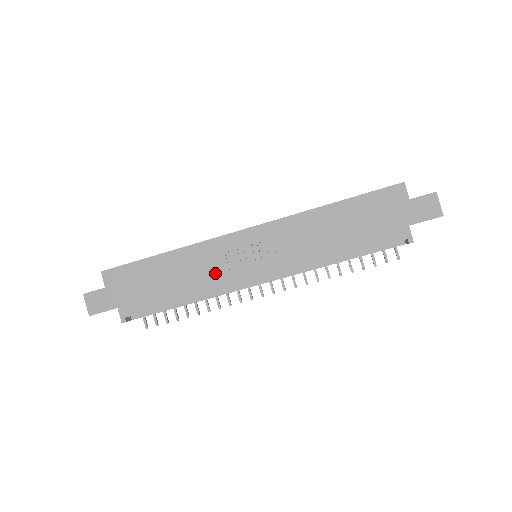
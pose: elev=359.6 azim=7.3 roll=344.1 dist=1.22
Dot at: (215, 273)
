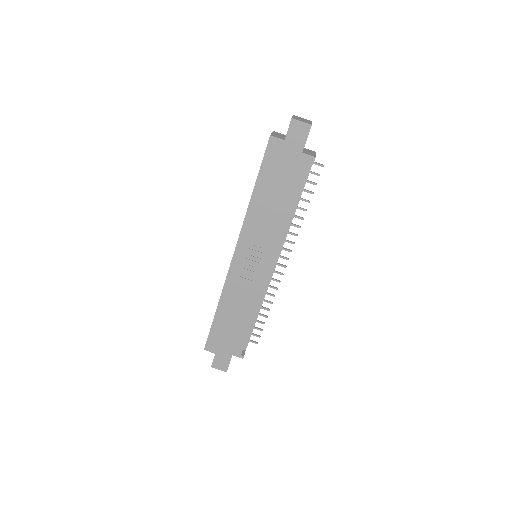
Dot at: (249, 290)
